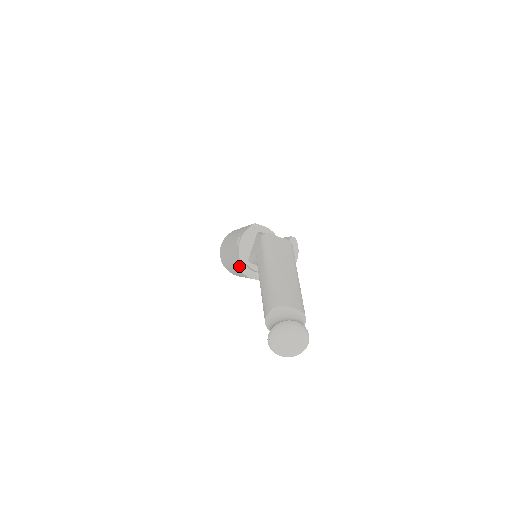
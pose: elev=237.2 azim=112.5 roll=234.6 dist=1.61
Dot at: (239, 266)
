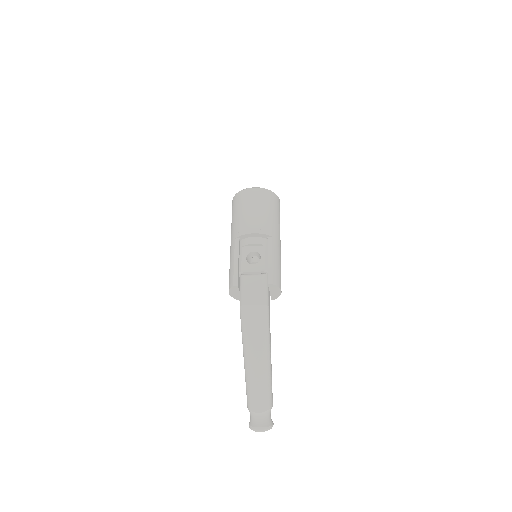
Dot at: occluded
